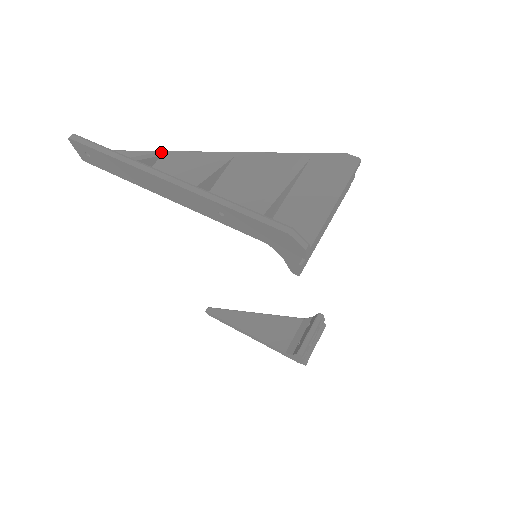
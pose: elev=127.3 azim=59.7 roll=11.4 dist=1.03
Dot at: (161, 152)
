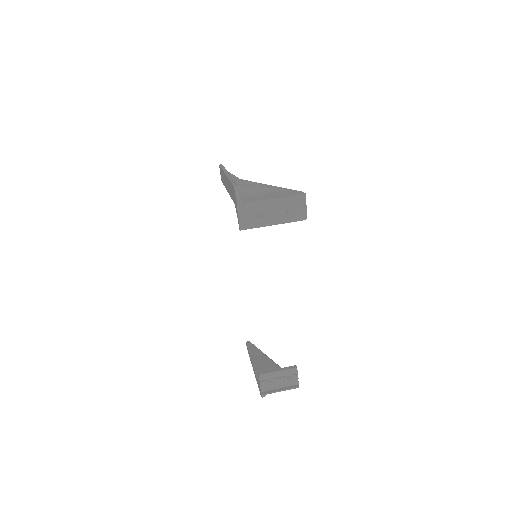
Dot at: occluded
